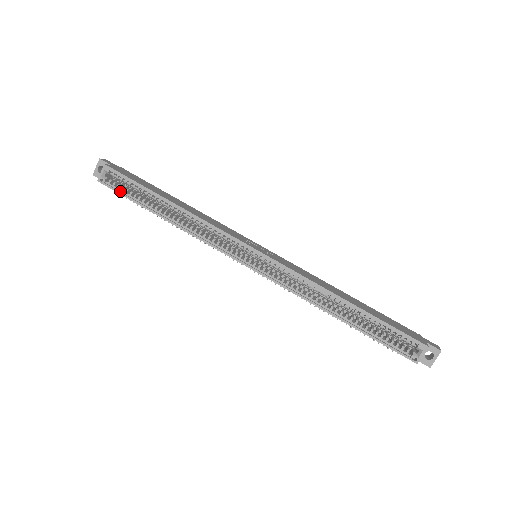
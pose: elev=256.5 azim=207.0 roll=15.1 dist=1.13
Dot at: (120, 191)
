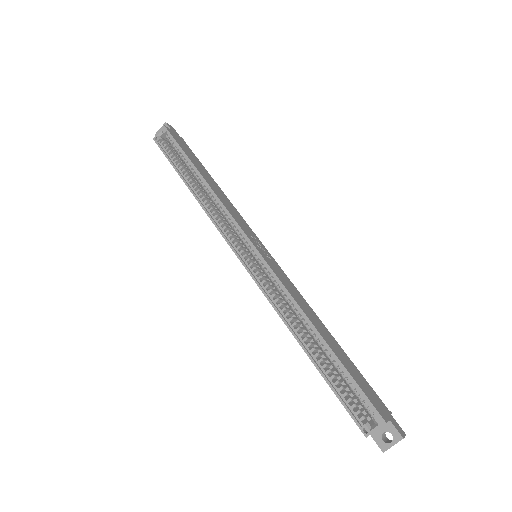
Dot at: (166, 153)
